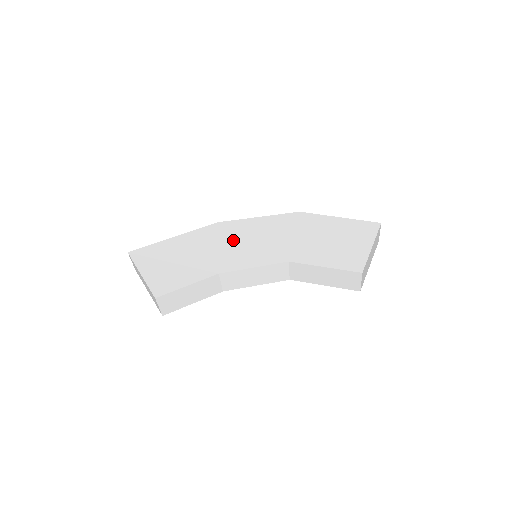
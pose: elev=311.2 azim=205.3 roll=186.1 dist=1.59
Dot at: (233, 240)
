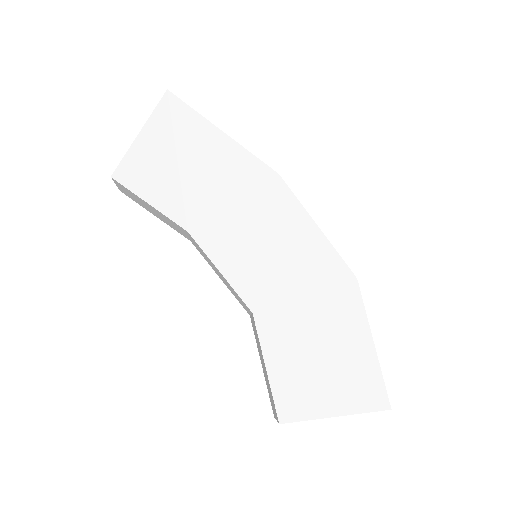
Dot at: (255, 215)
